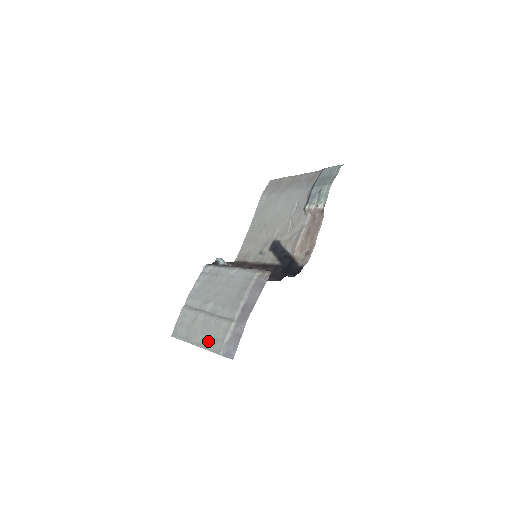
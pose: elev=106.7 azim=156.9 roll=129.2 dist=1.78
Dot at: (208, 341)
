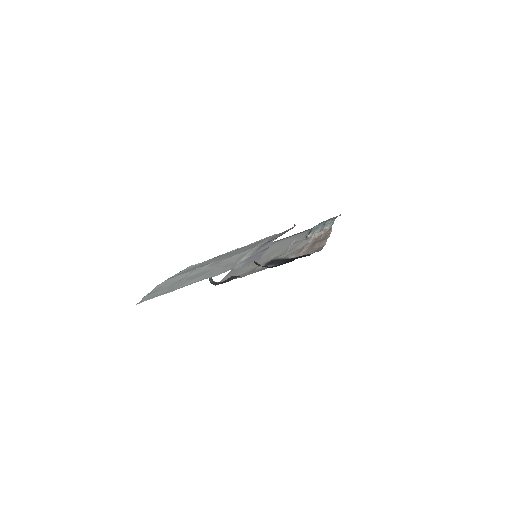
Dot at: (210, 274)
